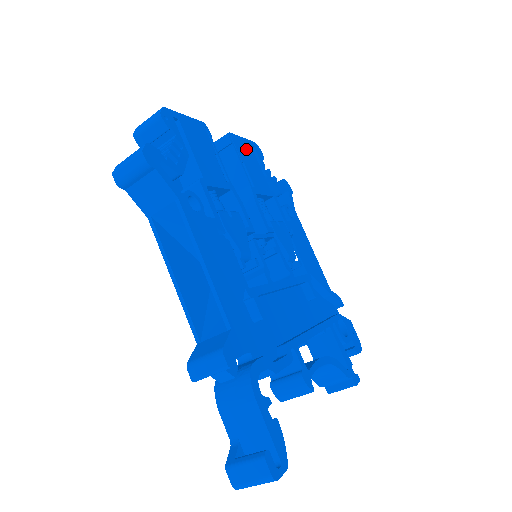
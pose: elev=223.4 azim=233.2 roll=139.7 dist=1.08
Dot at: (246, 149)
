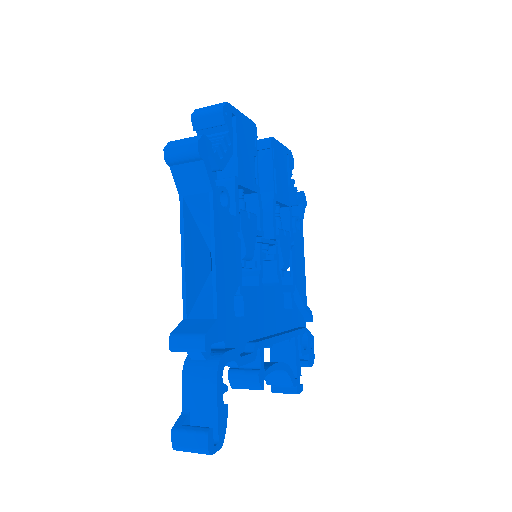
Dot at: (281, 156)
